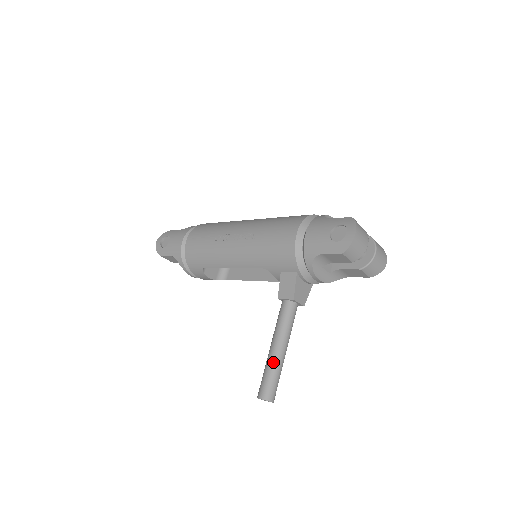
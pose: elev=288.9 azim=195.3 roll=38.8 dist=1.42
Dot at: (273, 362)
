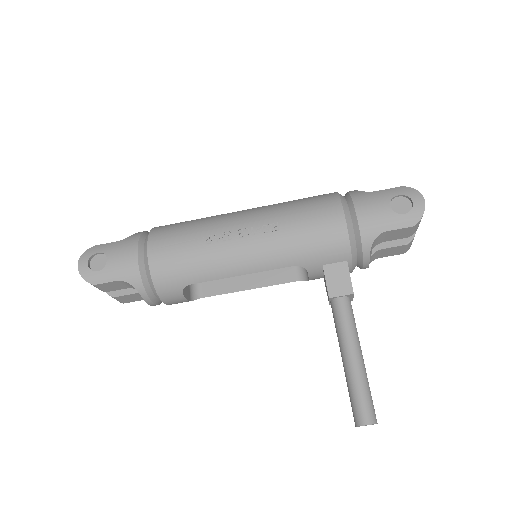
Dot at: (361, 375)
